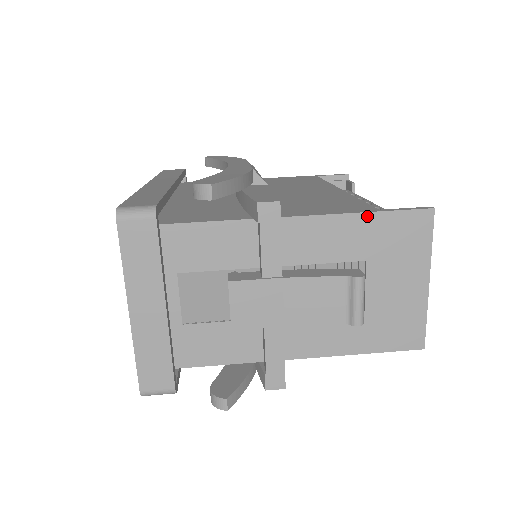
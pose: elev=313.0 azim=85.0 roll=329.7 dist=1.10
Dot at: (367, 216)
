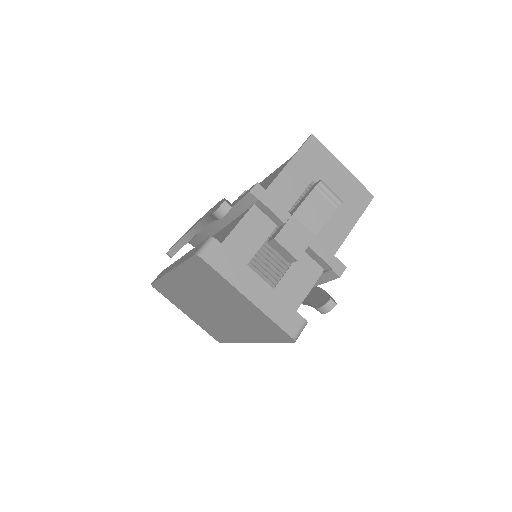
Dot at: (292, 161)
